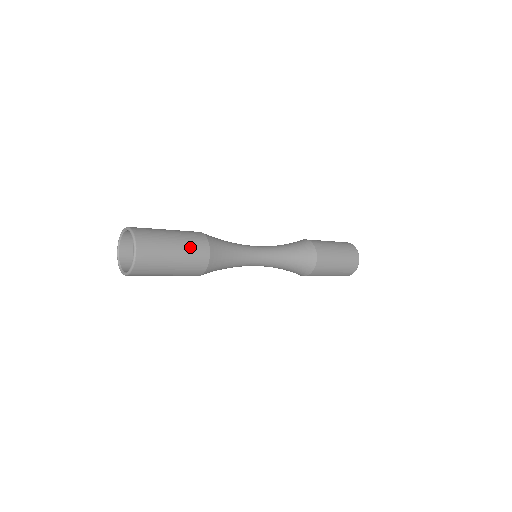
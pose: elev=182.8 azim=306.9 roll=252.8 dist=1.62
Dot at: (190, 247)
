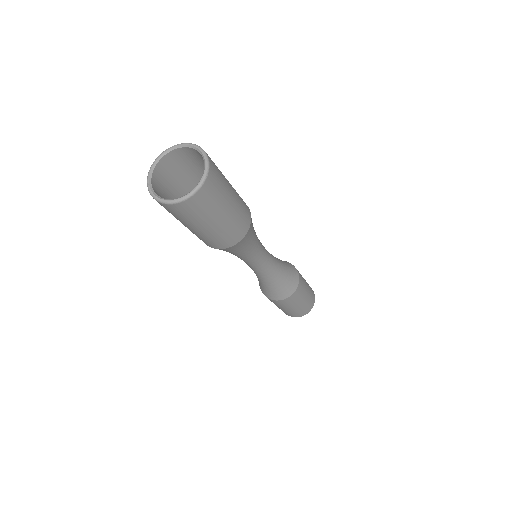
Dot at: (239, 196)
